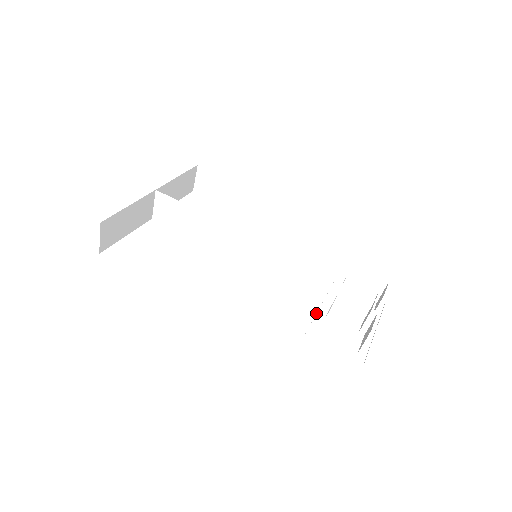
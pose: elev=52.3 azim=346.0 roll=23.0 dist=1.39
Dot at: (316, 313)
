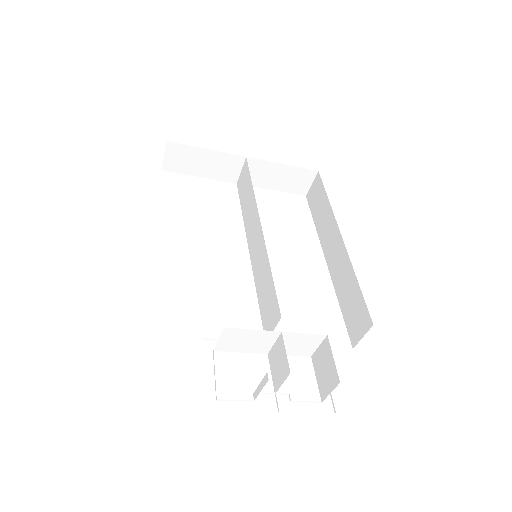
Dot at: occluded
